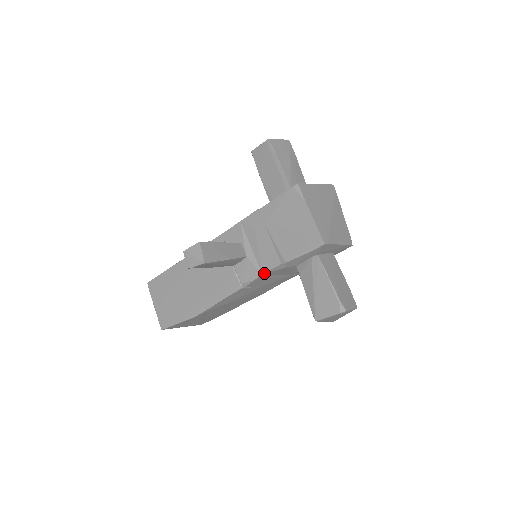
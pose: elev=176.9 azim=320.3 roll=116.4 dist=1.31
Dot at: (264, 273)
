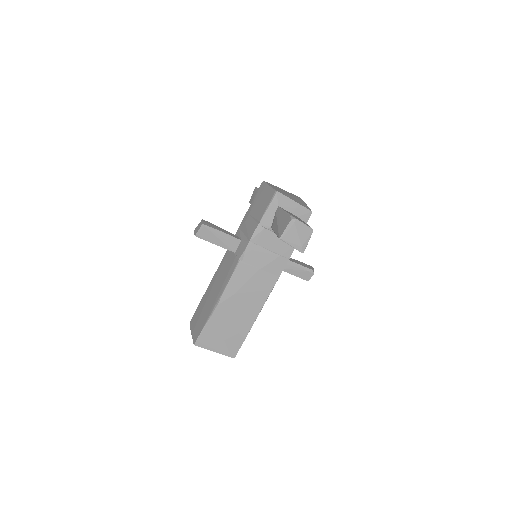
Dot at: (250, 239)
